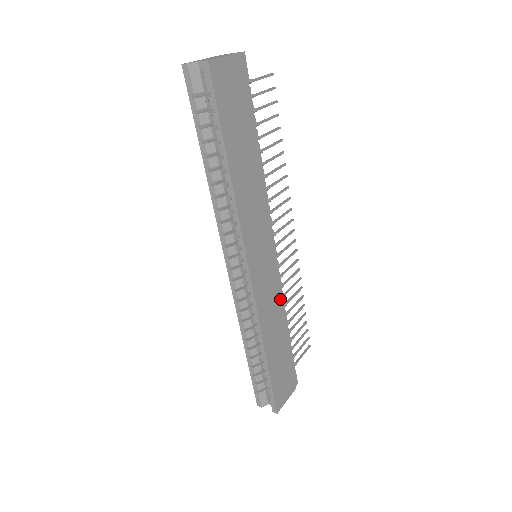
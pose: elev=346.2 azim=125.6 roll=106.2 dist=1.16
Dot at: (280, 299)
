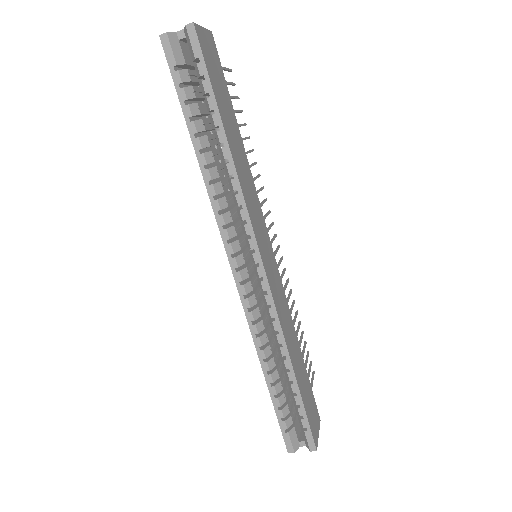
Dot at: (287, 305)
